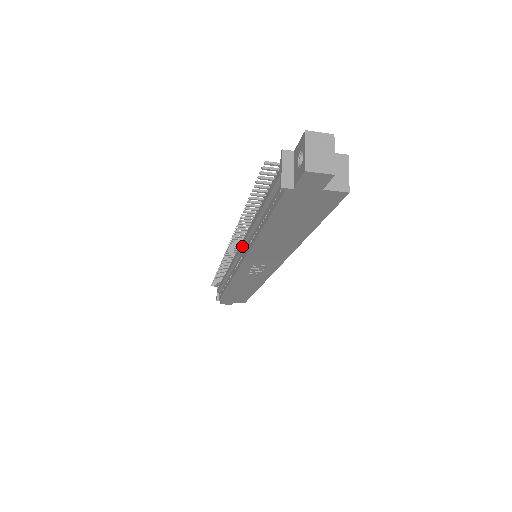
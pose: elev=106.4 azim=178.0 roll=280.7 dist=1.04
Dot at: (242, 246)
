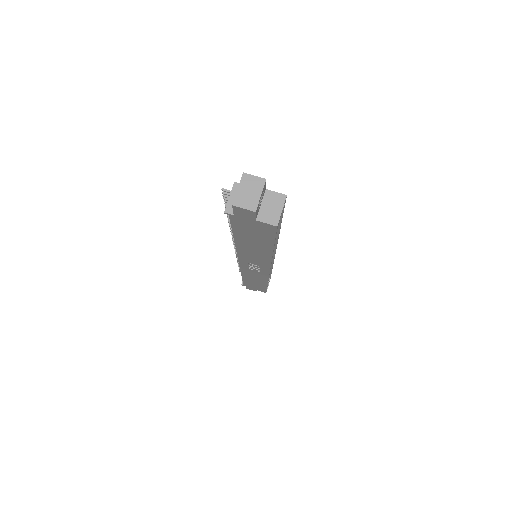
Dot at: occluded
